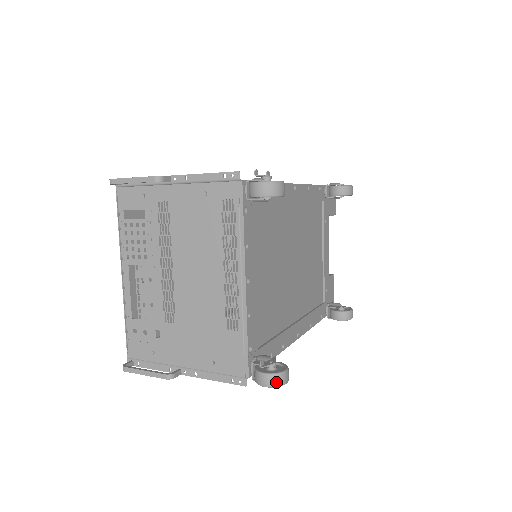
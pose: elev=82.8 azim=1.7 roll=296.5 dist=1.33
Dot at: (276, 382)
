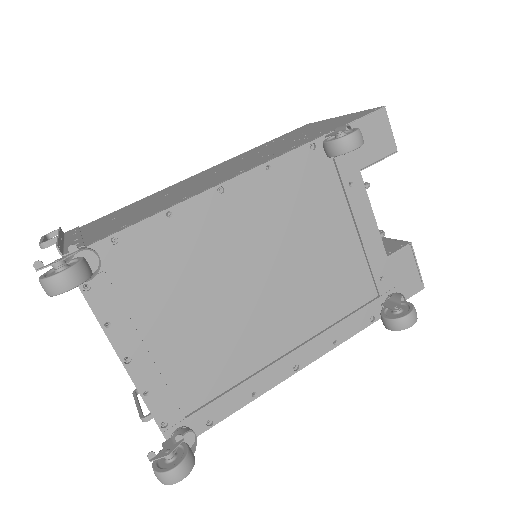
Dot at: (163, 481)
